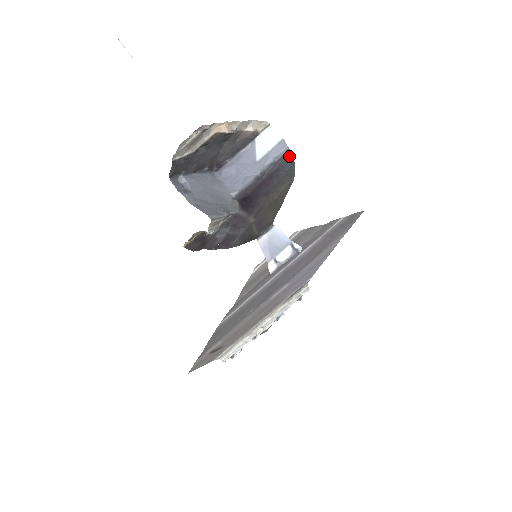
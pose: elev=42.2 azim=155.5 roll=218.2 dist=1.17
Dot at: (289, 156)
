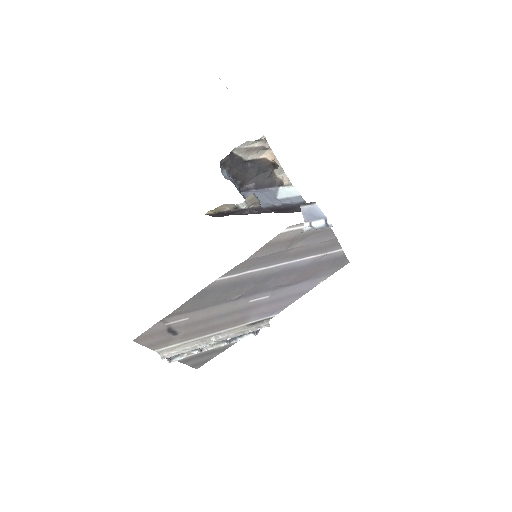
Dot at: occluded
